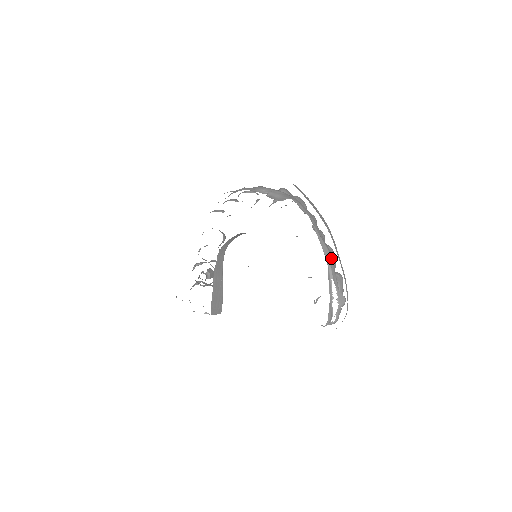
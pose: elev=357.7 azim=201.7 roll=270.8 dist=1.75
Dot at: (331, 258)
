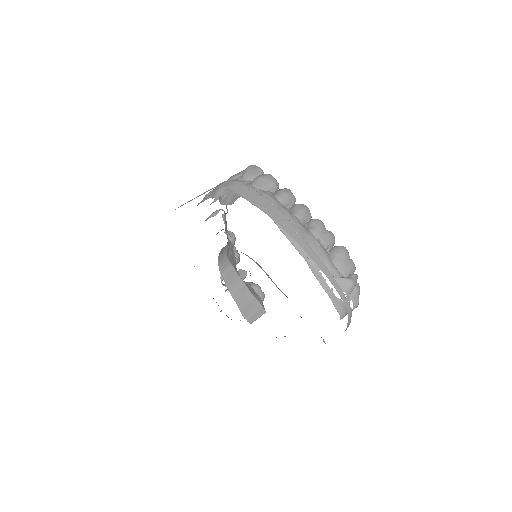
Dot at: (311, 245)
